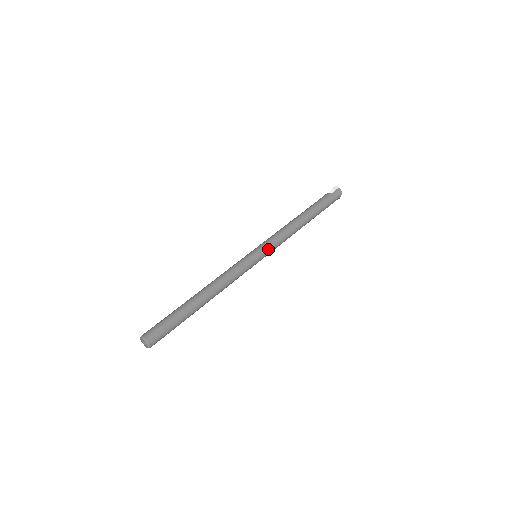
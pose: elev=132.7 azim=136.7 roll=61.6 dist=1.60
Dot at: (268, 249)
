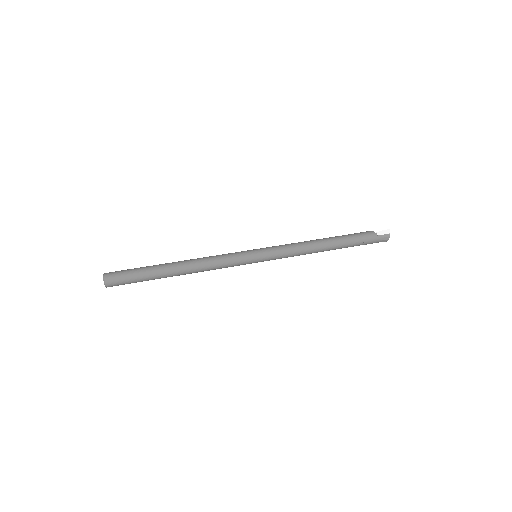
Dot at: (271, 258)
